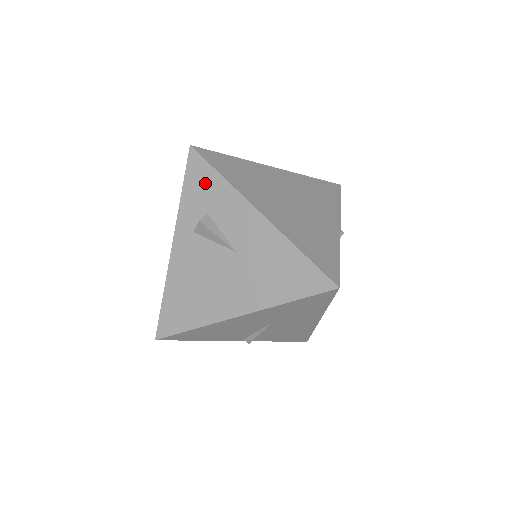
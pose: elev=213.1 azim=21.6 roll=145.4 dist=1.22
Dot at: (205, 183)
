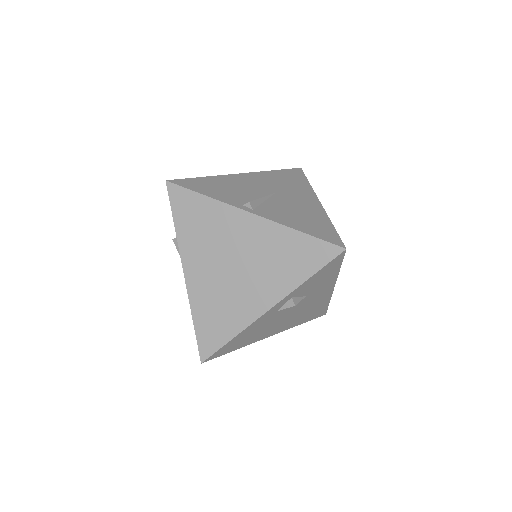
Dot at: occluded
